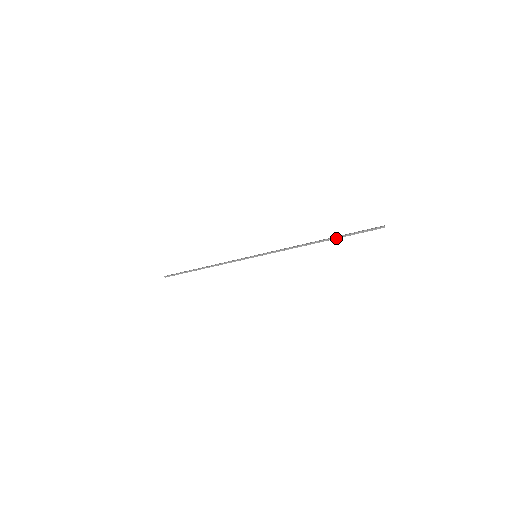
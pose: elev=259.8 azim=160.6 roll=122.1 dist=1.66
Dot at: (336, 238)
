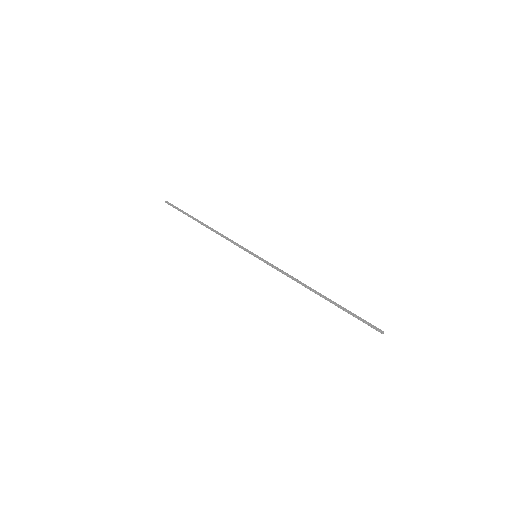
Dot at: (335, 305)
